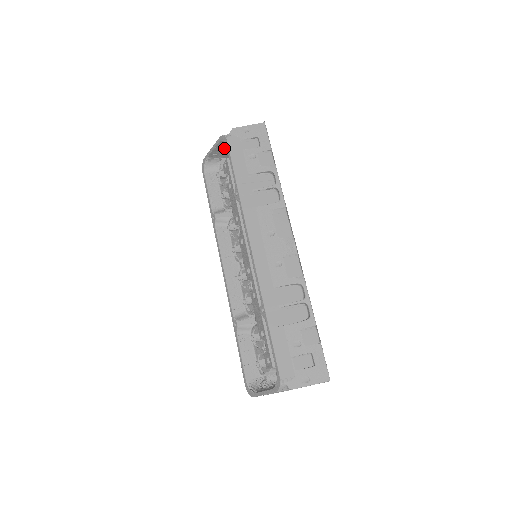
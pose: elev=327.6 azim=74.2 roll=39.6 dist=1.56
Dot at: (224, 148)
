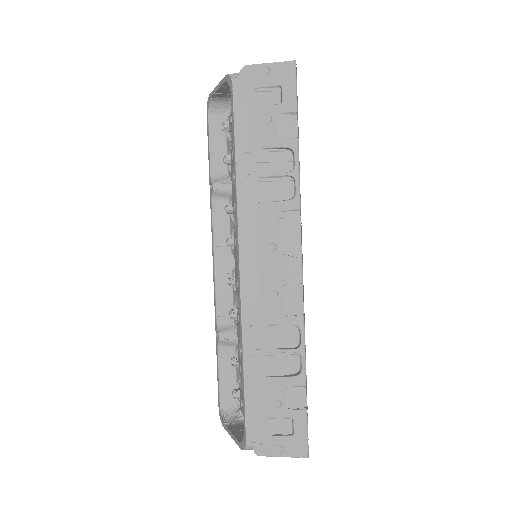
Dot at: occluded
